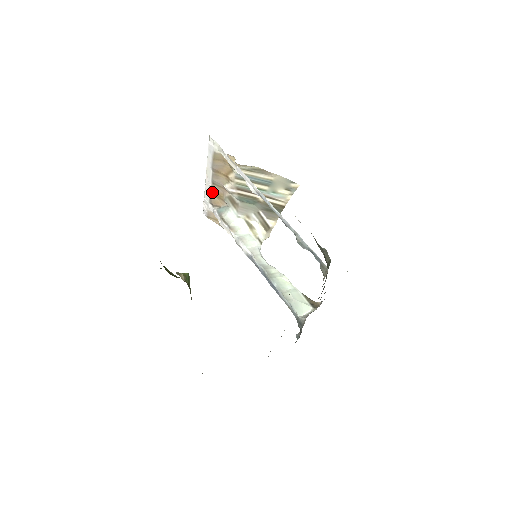
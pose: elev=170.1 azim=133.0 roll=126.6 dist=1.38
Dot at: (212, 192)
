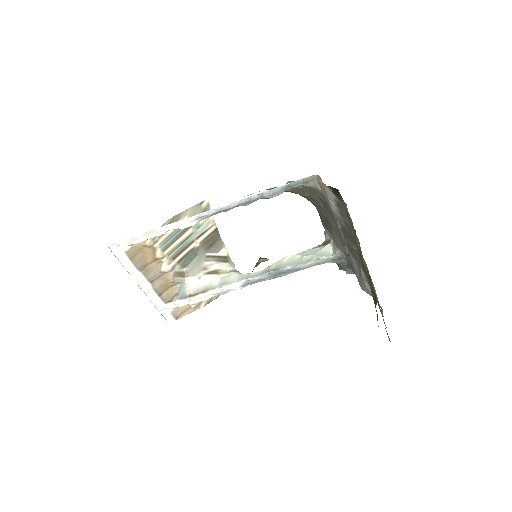
Dot at: (158, 291)
